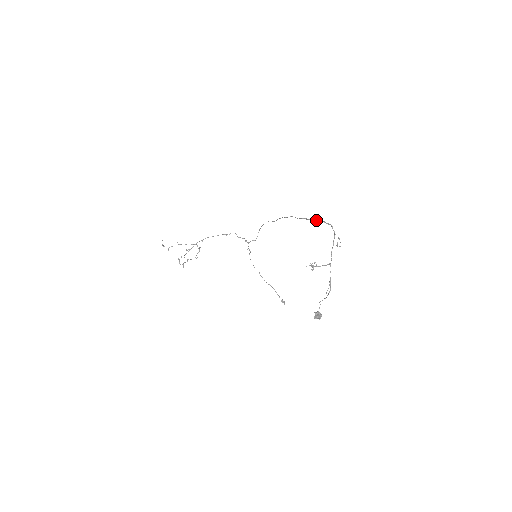
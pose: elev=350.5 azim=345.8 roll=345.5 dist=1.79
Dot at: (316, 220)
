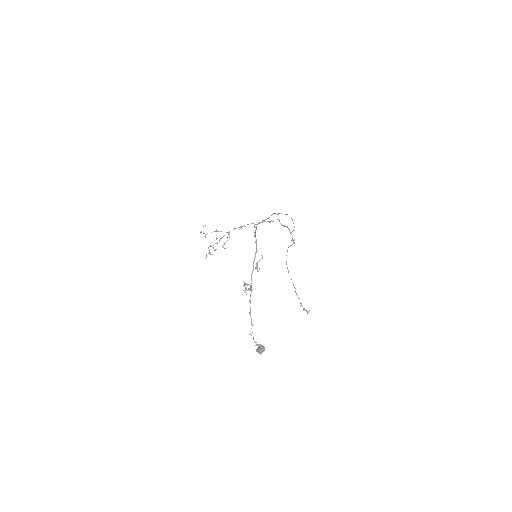
Dot at: (256, 227)
